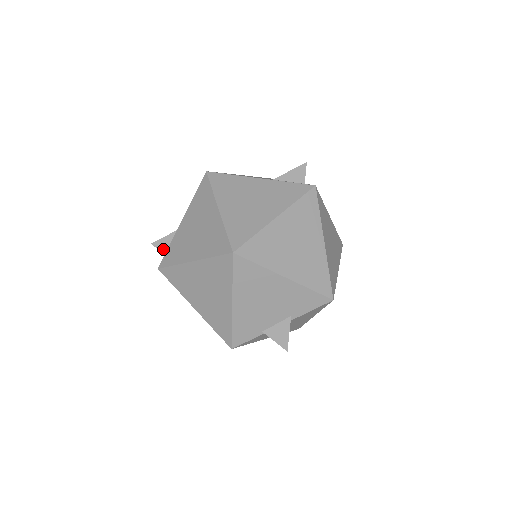
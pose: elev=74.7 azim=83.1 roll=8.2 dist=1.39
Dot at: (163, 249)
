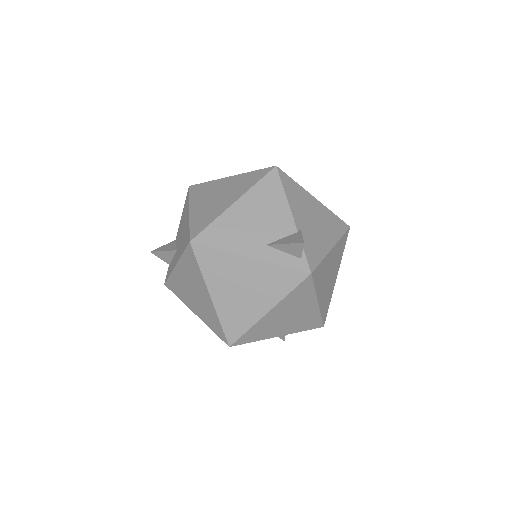
Dot at: (163, 259)
